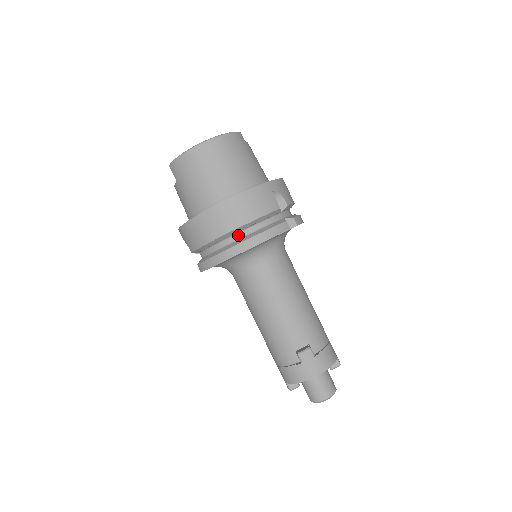
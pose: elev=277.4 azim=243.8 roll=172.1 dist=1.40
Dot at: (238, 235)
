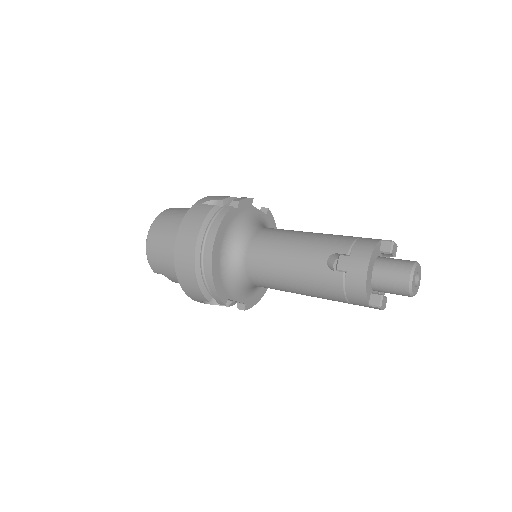
Dot at: occluded
